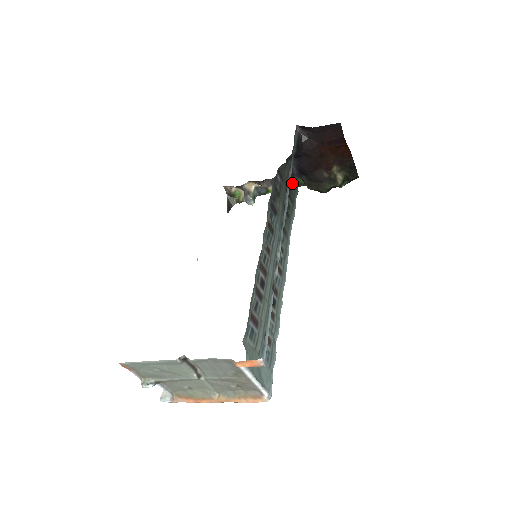
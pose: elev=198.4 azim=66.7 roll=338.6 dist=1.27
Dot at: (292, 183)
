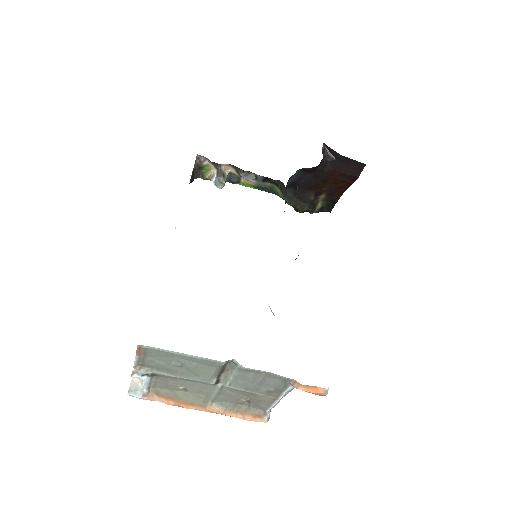
Dot at: occluded
